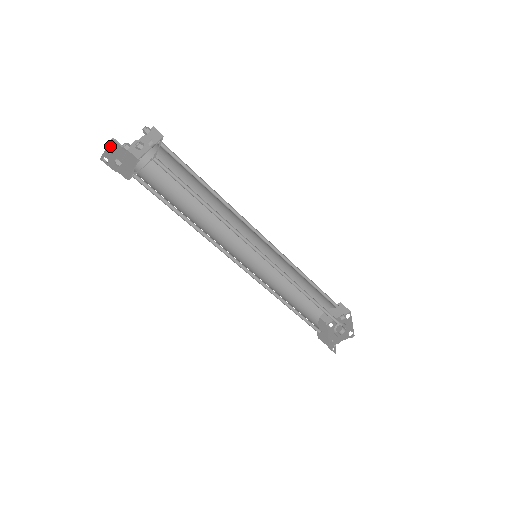
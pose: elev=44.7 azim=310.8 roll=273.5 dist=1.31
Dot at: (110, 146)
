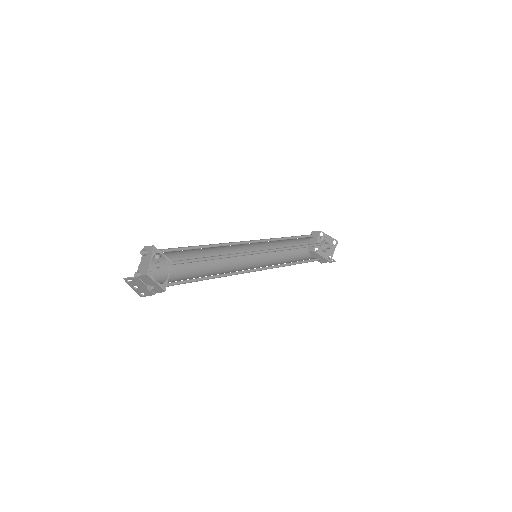
Dot at: (130, 285)
